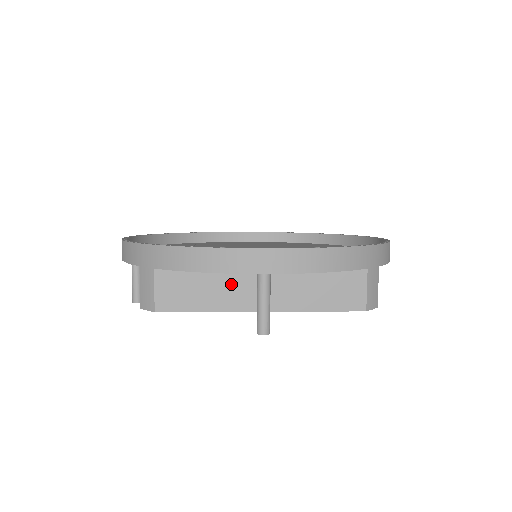
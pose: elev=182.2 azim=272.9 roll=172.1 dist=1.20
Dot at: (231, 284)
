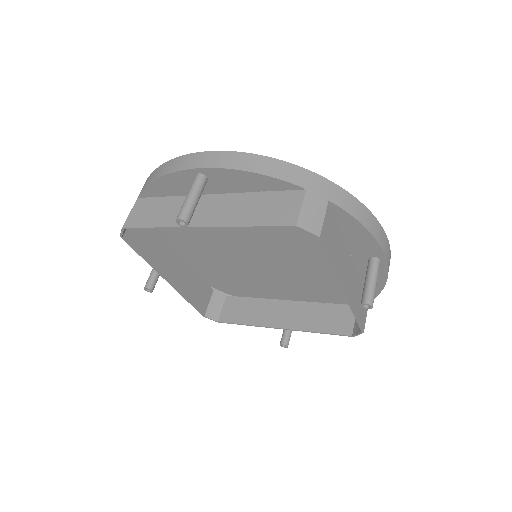
Dot at: occluded
